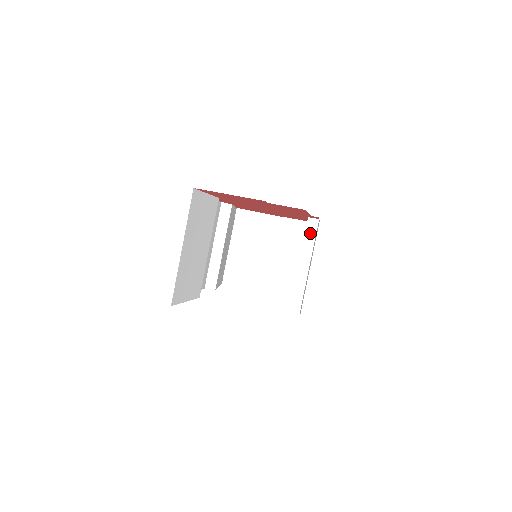
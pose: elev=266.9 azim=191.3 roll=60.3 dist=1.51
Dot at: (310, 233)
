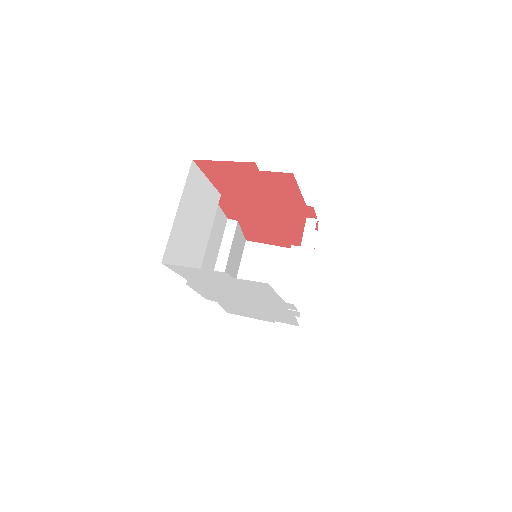
Dot at: (309, 232)
